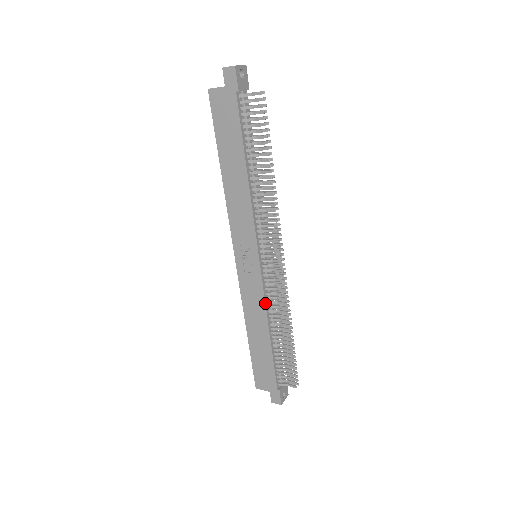
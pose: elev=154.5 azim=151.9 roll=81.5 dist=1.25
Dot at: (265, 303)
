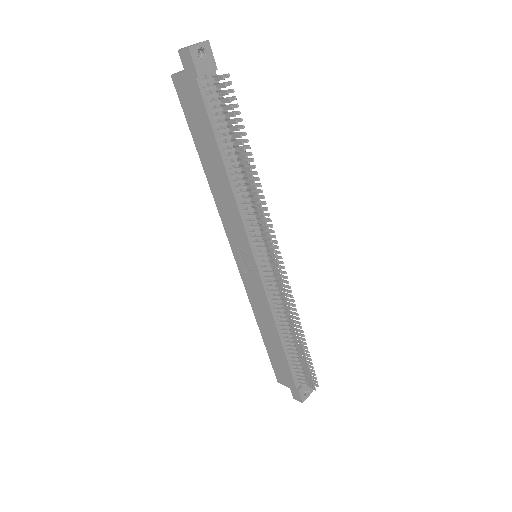
Dot at: (269, 306)
